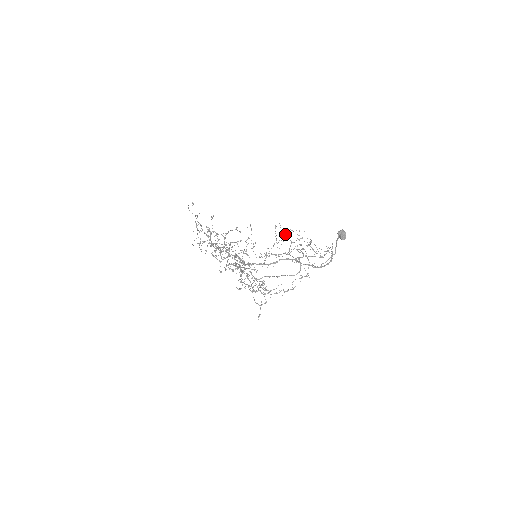
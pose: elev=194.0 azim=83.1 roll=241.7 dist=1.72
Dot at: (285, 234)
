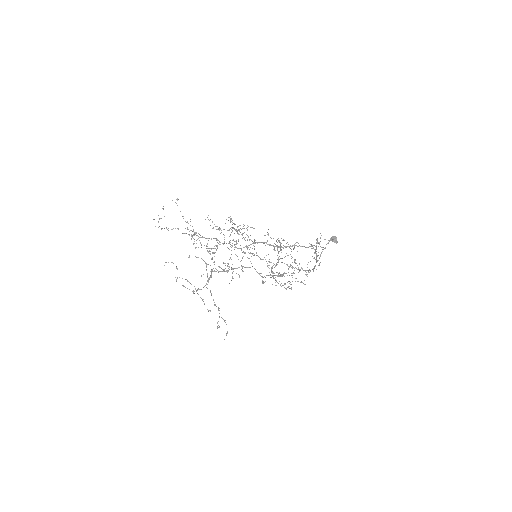
Dot at: occluded
